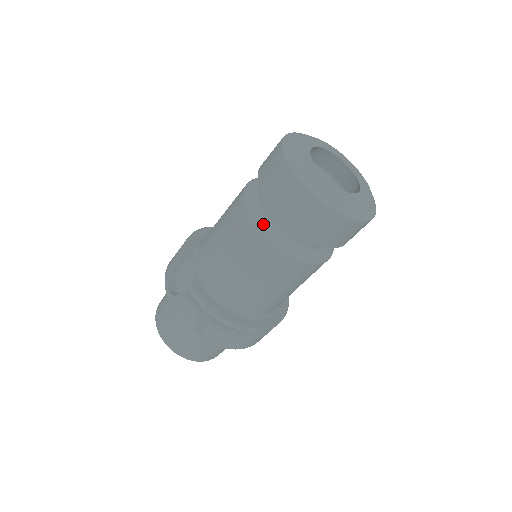
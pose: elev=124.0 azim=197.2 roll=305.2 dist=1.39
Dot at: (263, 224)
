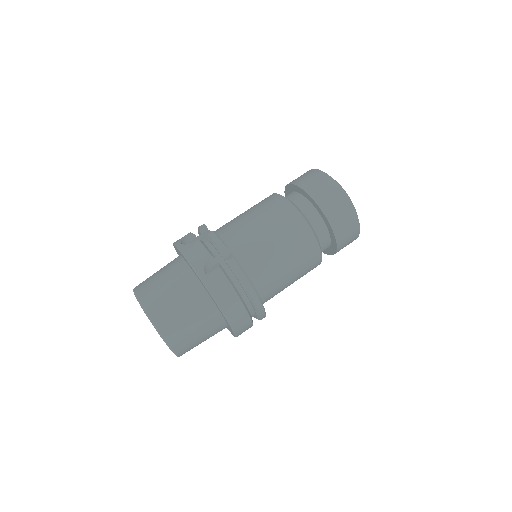
Dot at: (291, 202)
